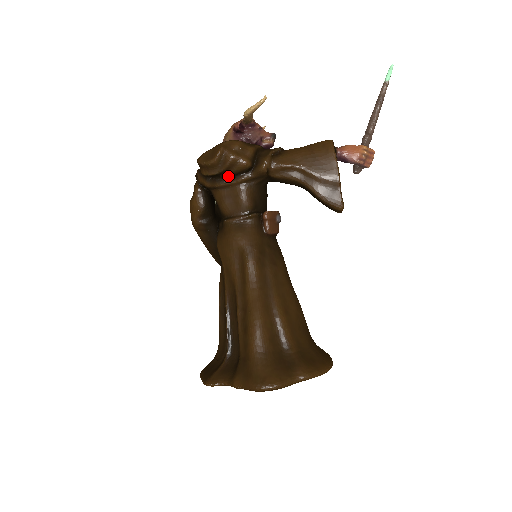
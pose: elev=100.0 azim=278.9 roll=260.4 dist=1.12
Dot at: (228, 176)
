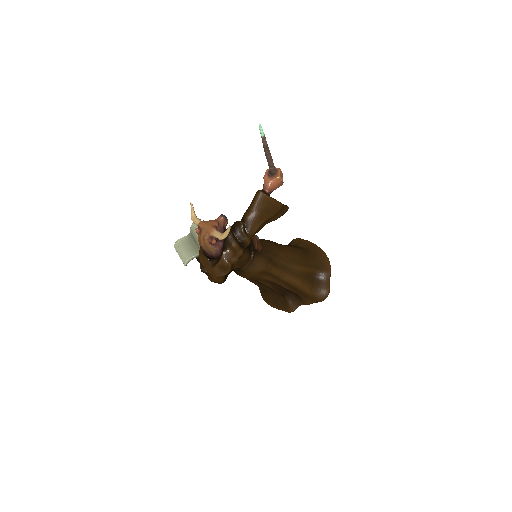
Dot at: occluded
